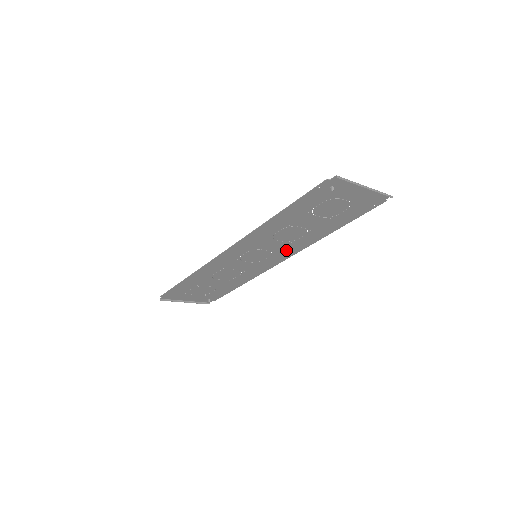
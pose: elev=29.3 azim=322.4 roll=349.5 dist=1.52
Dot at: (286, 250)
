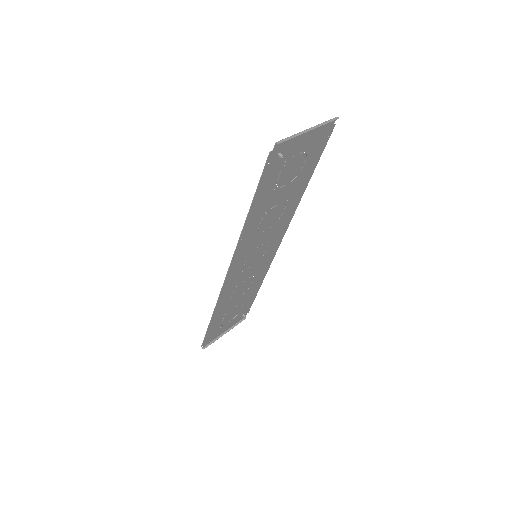
Dot at: (278, 231)
